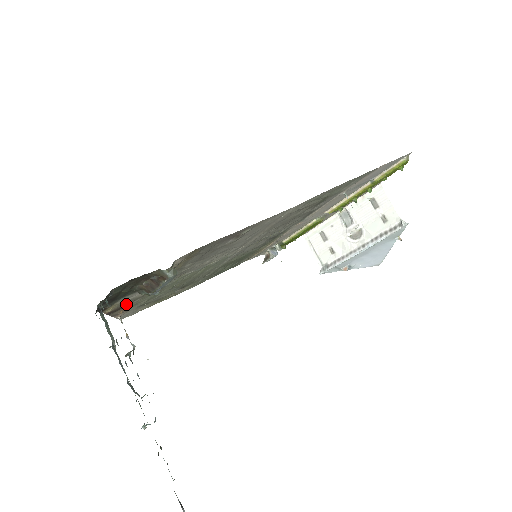
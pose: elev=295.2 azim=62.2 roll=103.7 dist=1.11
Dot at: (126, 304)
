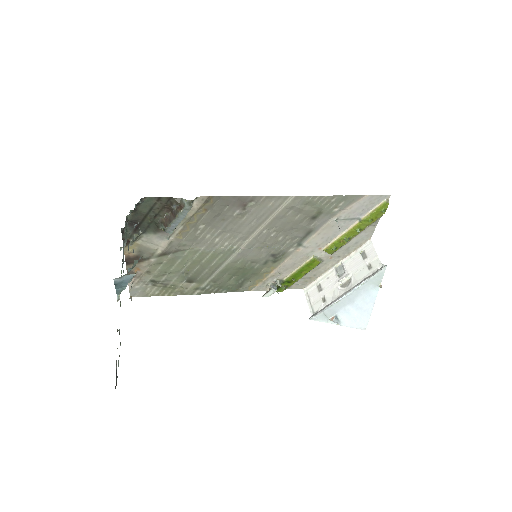
Dot at: (143, 256)
